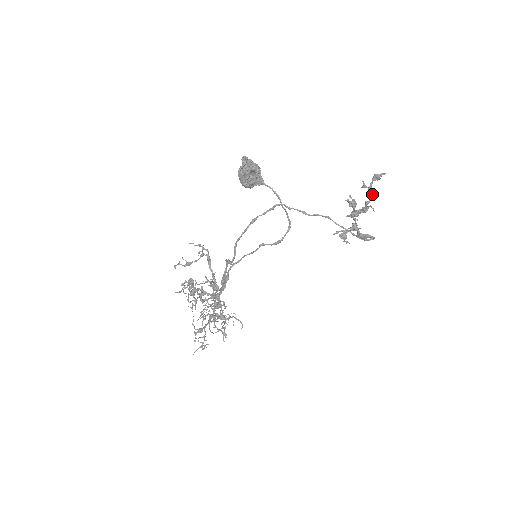
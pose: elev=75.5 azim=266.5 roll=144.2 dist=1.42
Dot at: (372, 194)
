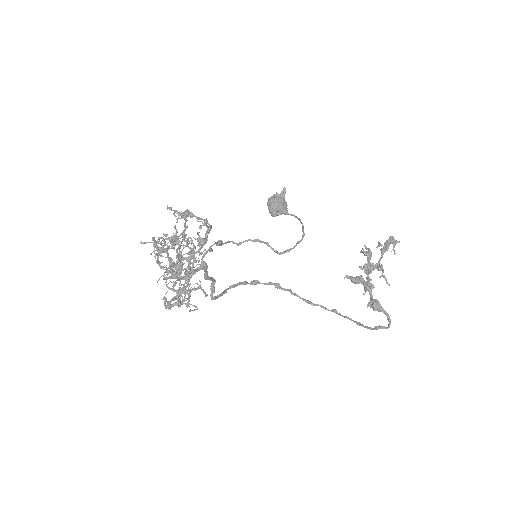
Dot at: (388, 244)
